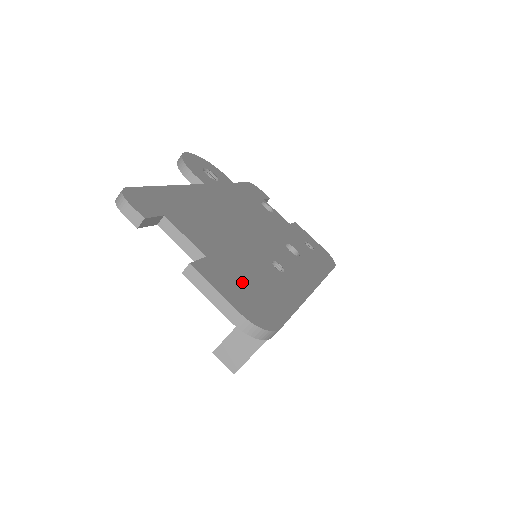
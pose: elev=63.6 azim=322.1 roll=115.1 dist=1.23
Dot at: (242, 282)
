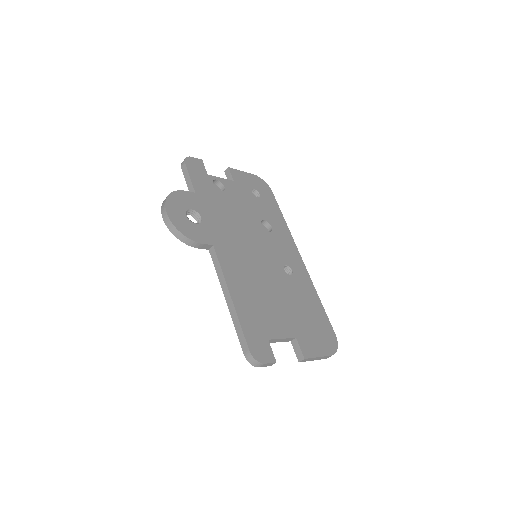
Dot at: (309, 327)
